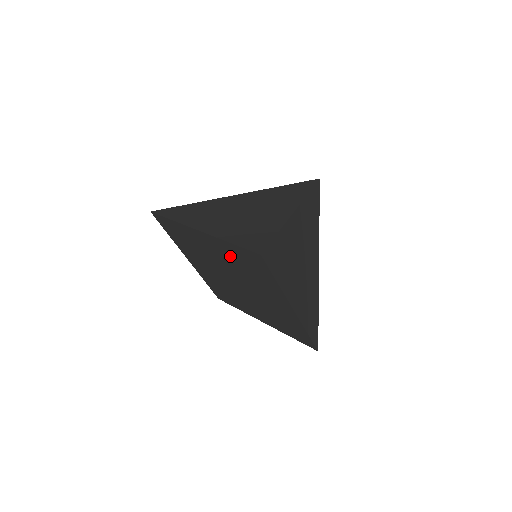
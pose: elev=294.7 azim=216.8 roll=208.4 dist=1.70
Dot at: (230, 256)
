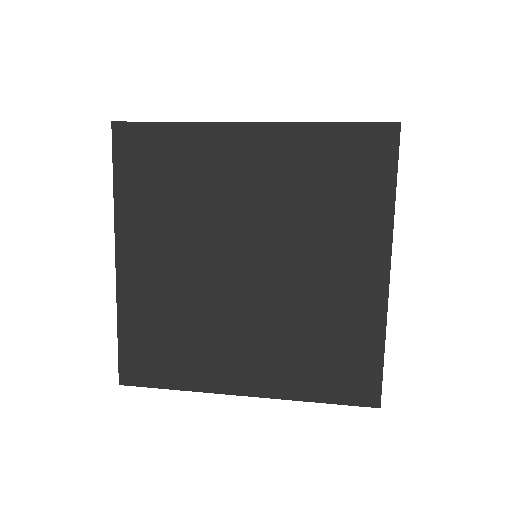
Dot at: (298, 169)
